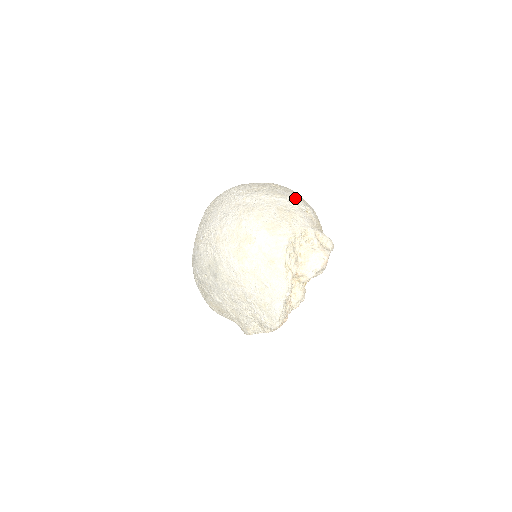
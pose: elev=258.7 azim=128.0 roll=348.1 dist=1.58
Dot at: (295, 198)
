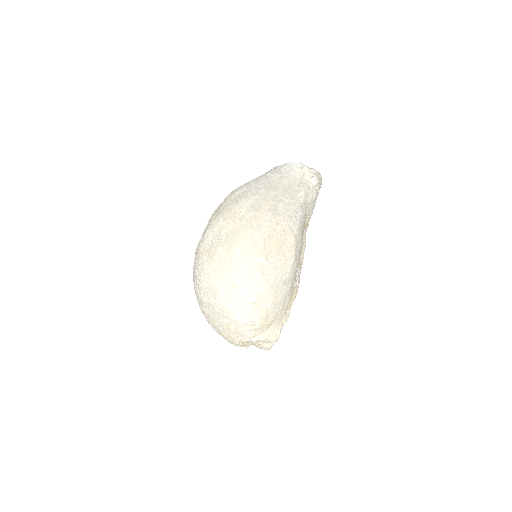
Dot at: (242, 313)
